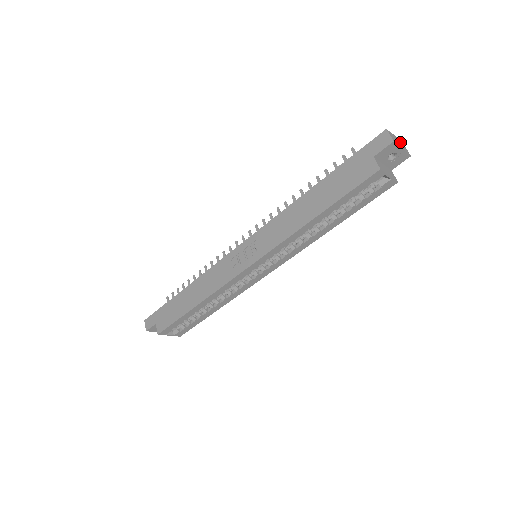
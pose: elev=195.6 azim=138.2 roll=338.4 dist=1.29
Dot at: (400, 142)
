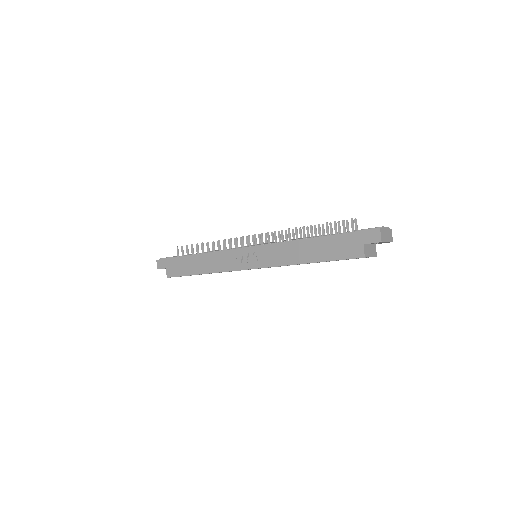
Dot at: (389, 231)
